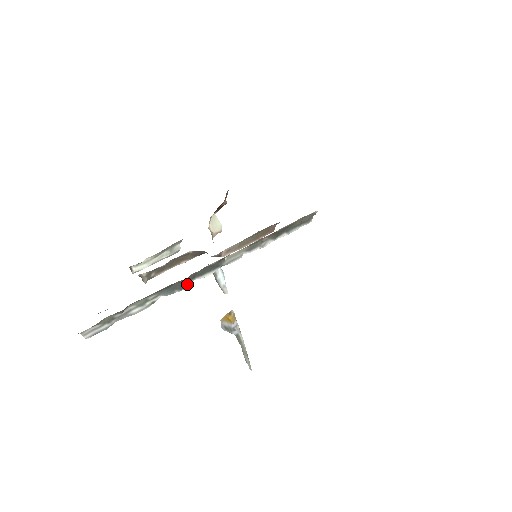
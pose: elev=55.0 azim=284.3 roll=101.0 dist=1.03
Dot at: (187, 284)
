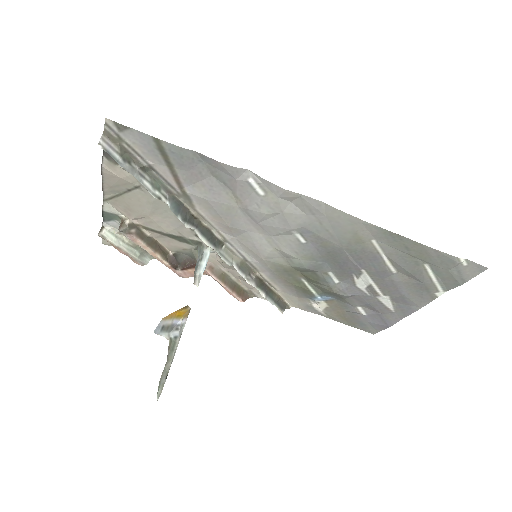
Dot at: (189, 224)
